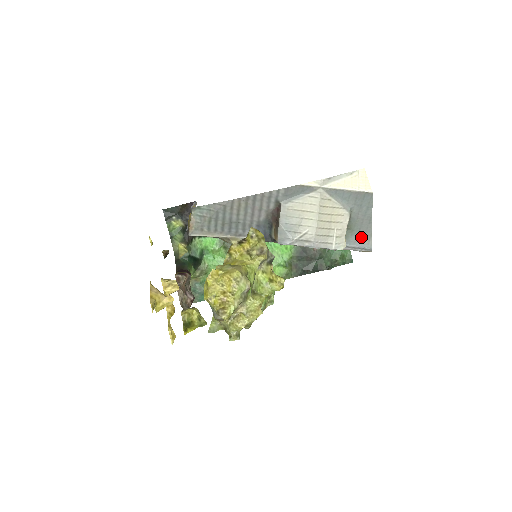
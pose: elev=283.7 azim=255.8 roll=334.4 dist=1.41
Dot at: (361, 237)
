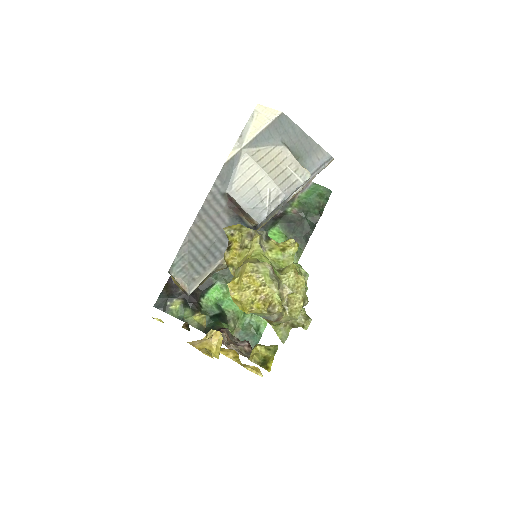
Dot at: (313, 156)
